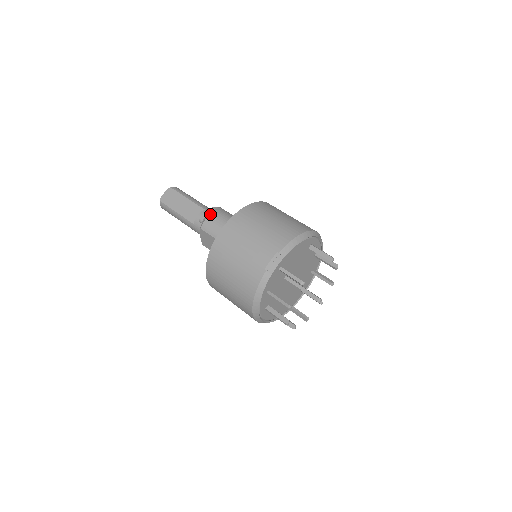
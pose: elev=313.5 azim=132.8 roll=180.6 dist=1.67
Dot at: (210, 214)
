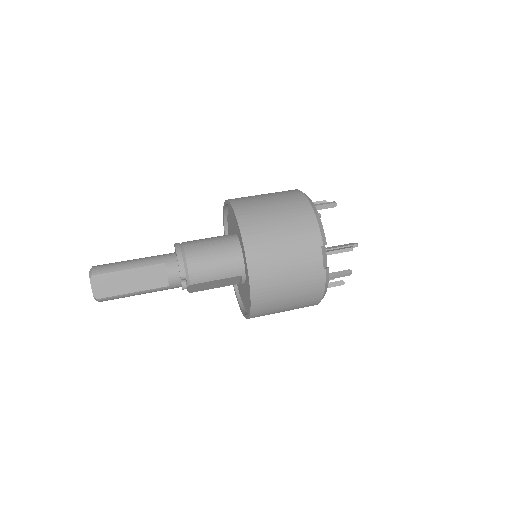
Dot at: (186, 264)
